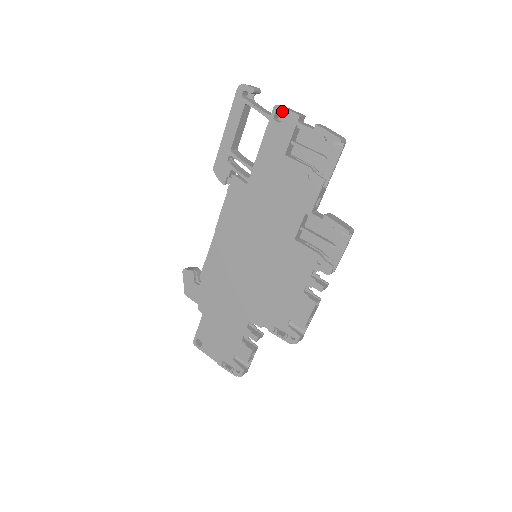
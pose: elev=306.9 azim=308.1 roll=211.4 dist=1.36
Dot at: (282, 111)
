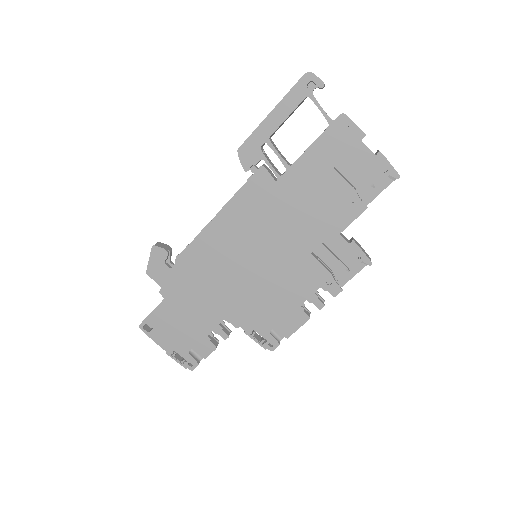
Dot at: (348, 122)
